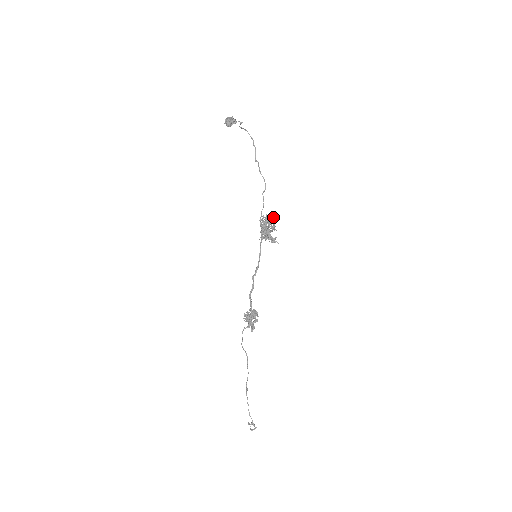
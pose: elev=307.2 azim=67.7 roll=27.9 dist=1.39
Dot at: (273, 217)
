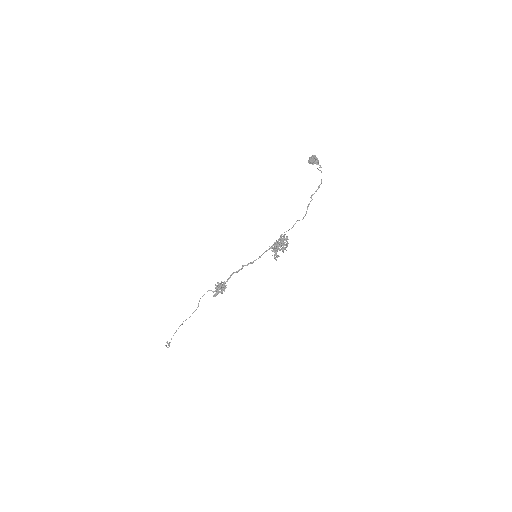
Dot at: occluded
